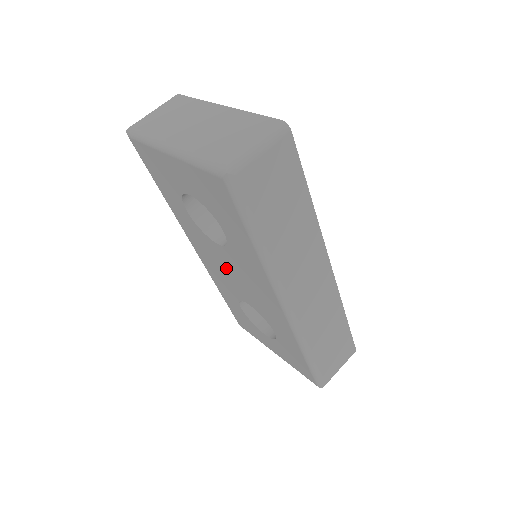
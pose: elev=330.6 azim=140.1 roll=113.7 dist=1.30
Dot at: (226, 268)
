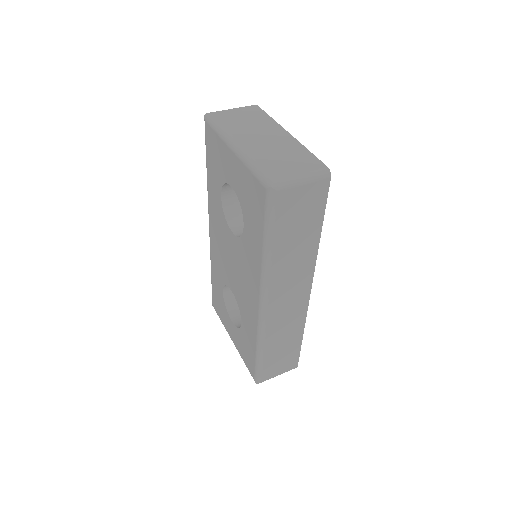
Dot at: (229, 254)
